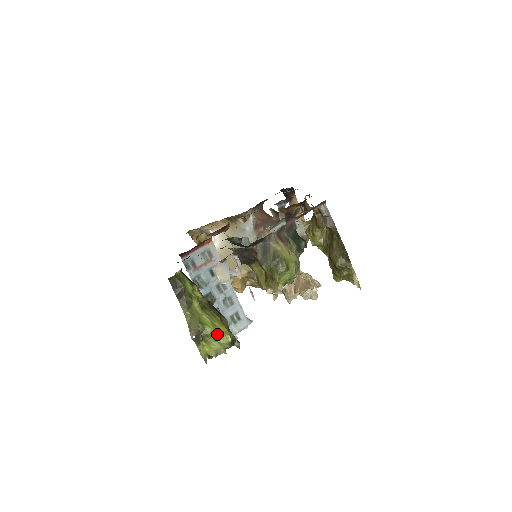
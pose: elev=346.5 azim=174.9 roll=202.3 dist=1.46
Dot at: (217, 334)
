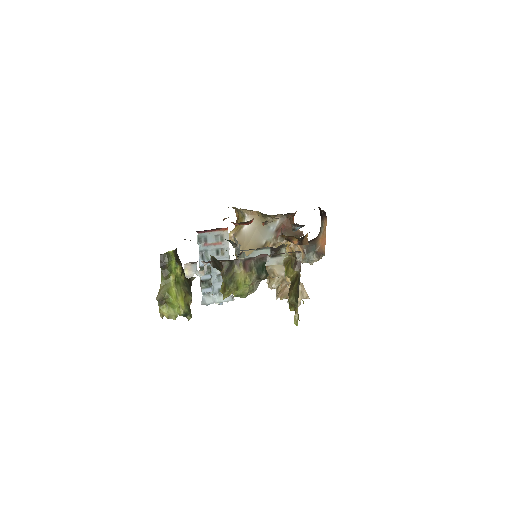
Dot at: (175, 305)
